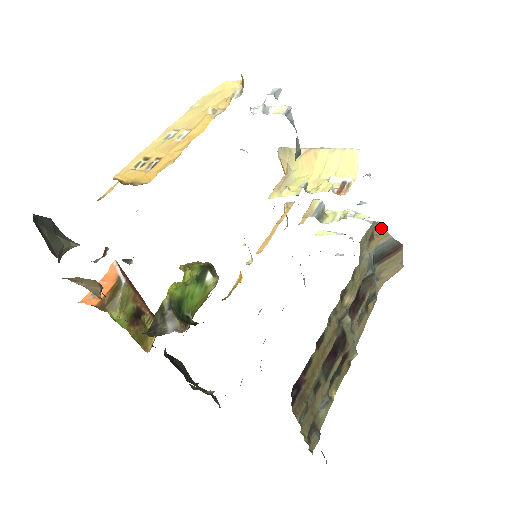
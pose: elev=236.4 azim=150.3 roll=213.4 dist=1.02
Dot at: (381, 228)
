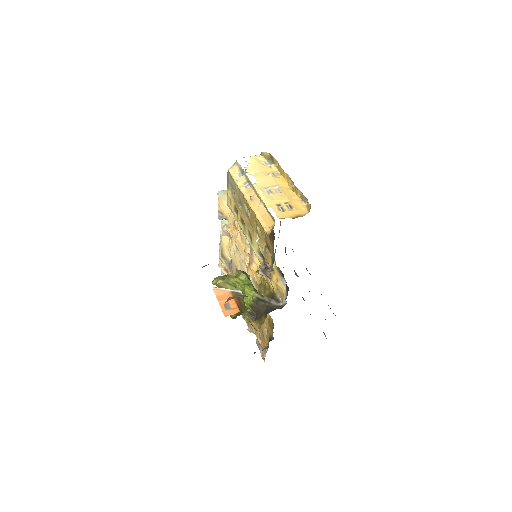
Dot at: (280, 222)
